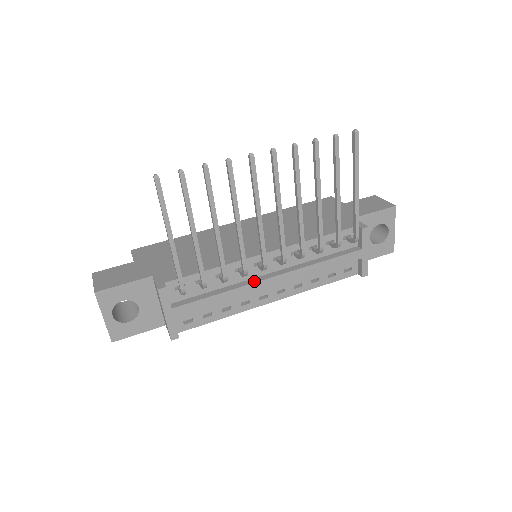
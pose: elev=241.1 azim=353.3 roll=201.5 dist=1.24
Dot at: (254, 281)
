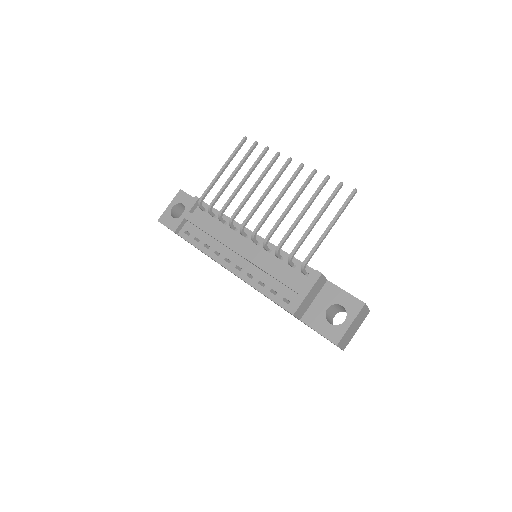
Dot at: (232, 239)
